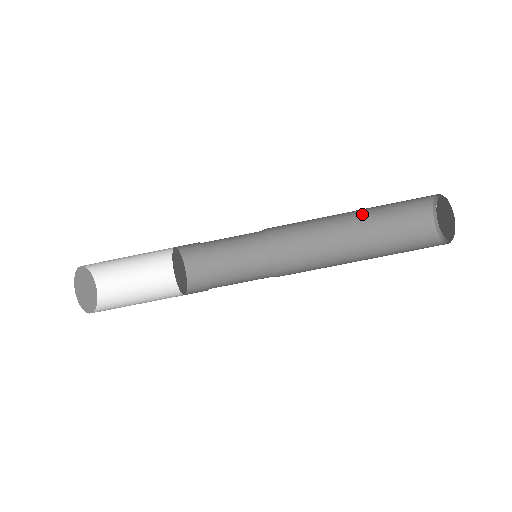
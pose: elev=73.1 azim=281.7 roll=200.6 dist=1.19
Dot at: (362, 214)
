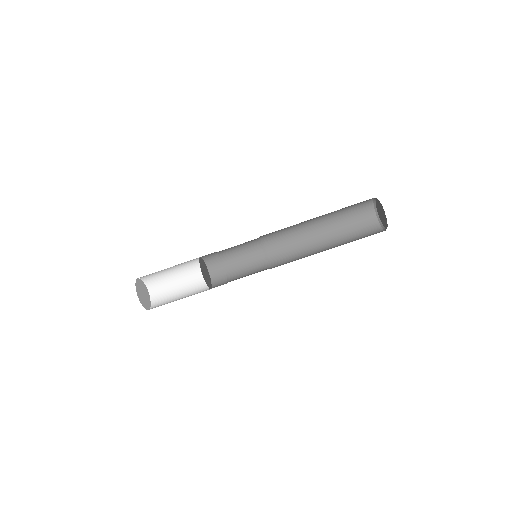
Dot at: (325, 215)
